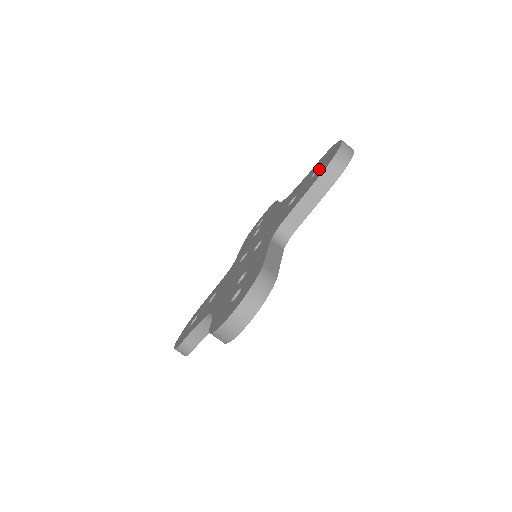
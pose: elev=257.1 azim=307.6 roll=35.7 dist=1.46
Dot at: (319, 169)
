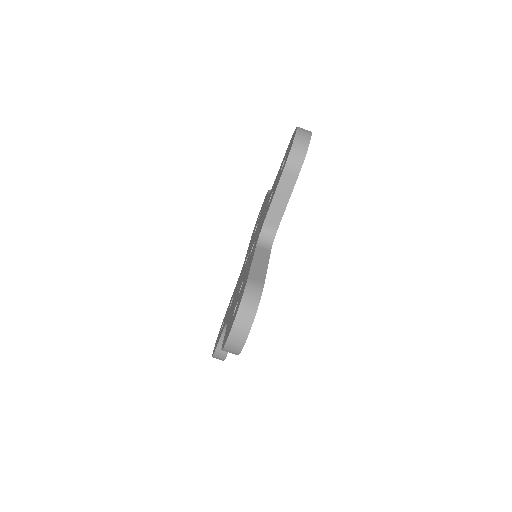
Dot at: (284, 162)
